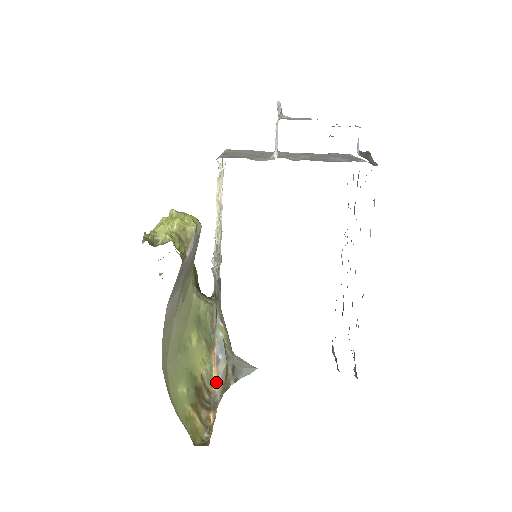
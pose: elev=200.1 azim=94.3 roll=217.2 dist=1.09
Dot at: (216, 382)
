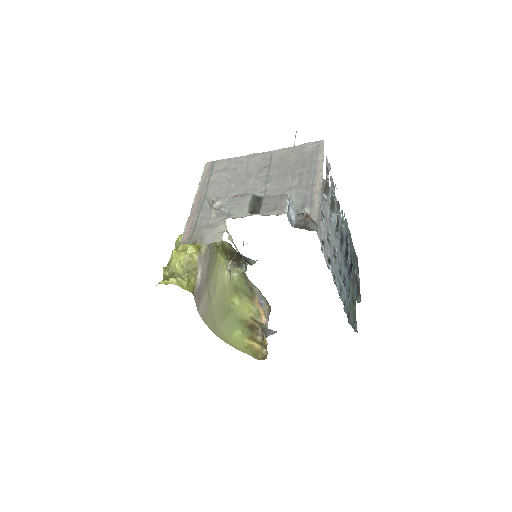
Dot at: (265, 316)
